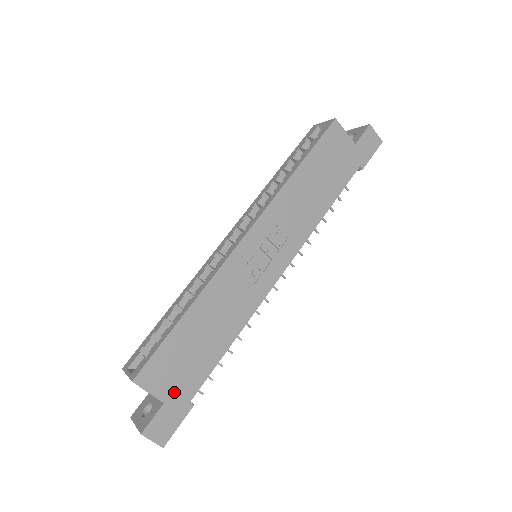
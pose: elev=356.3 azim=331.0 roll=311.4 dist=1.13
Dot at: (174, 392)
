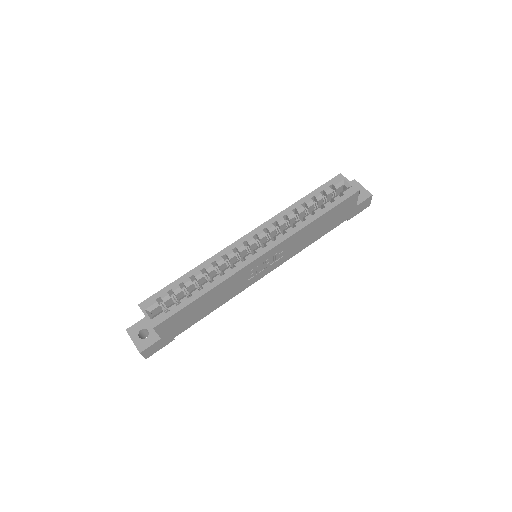
Dot at: (170, 333)
